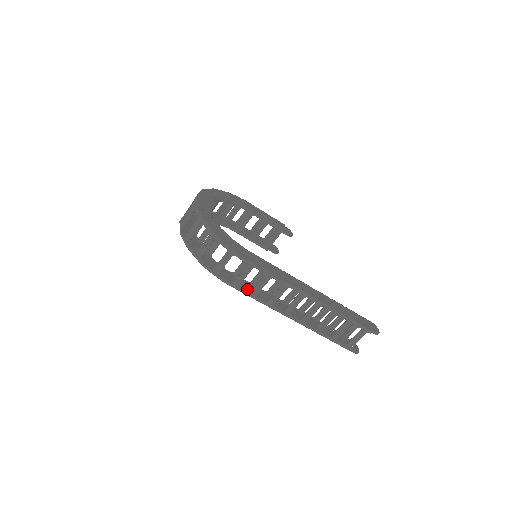
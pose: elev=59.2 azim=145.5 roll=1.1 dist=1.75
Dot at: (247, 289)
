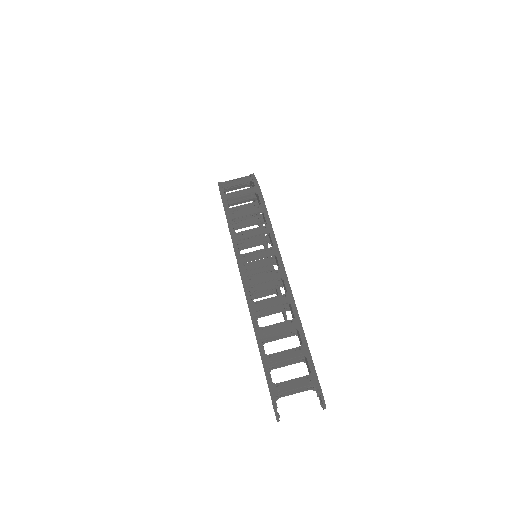
Dot at: (234, 232)
